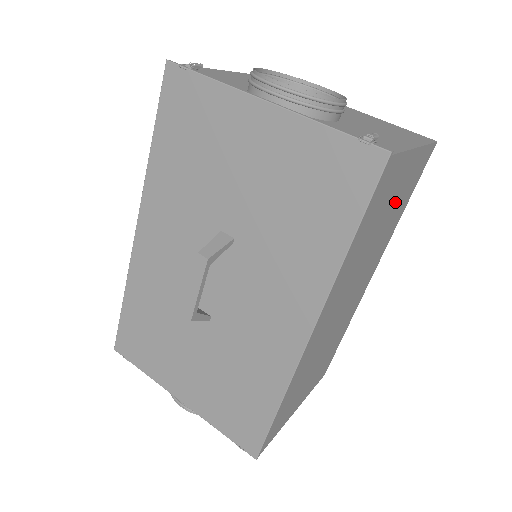
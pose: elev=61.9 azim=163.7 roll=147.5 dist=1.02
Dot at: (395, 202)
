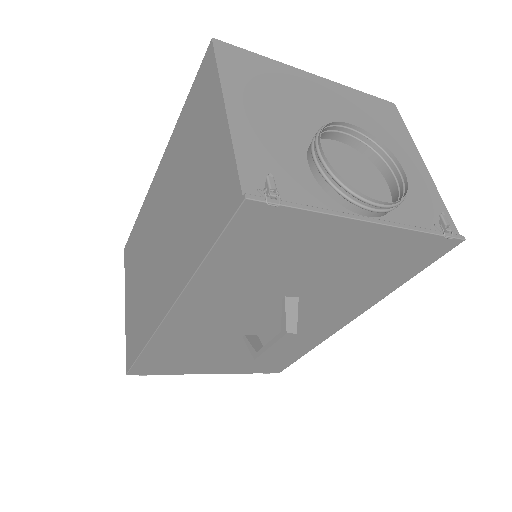
Dot at: occluded
